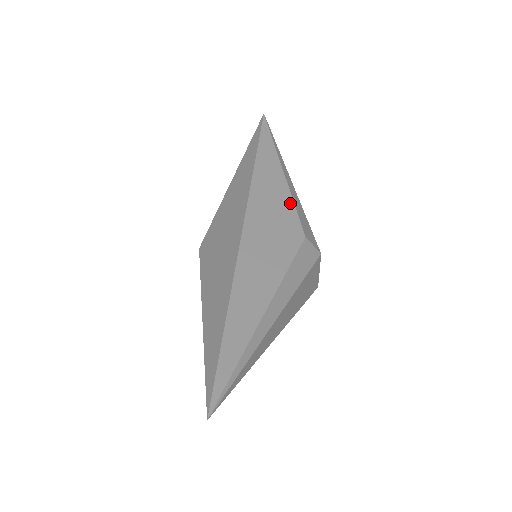
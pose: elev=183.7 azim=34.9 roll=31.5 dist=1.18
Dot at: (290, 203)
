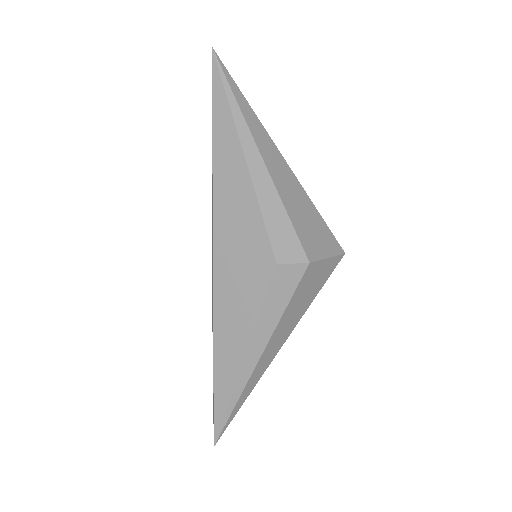
Dot at: (257, 216)
